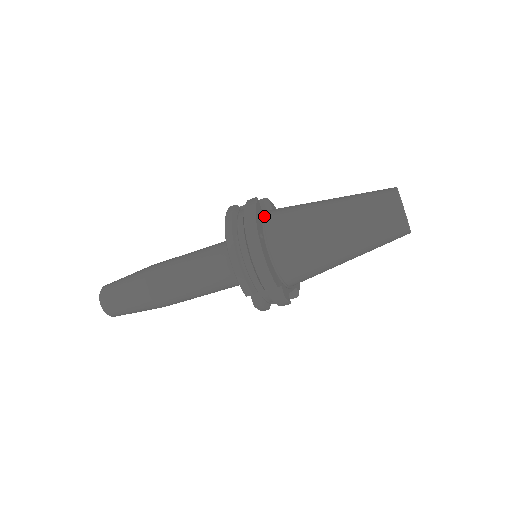
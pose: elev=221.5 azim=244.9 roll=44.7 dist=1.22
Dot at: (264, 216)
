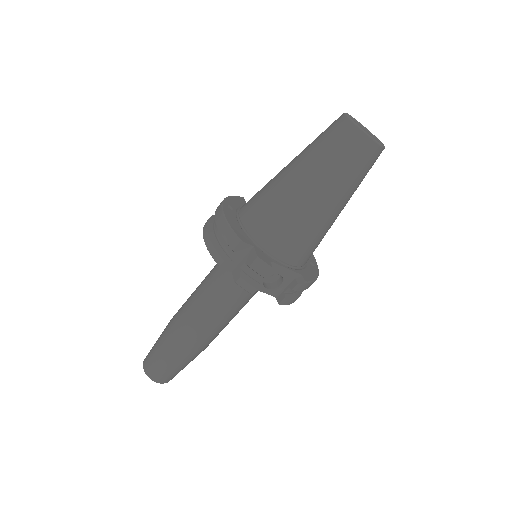
Dot at: occluded
